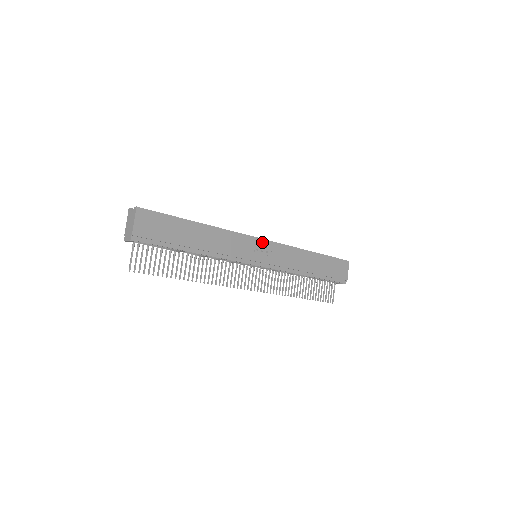
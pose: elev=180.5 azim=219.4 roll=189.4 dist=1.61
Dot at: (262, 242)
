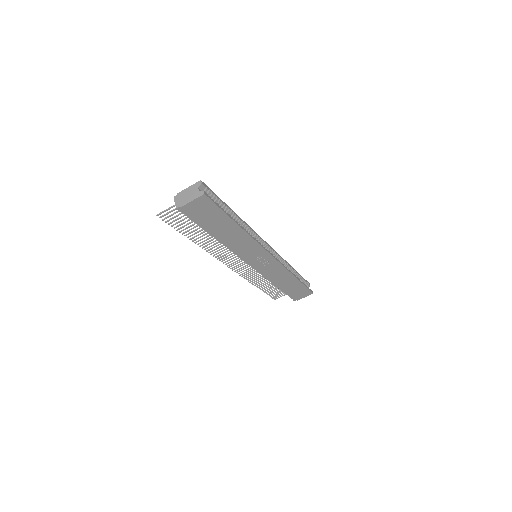
Dot at: (269, 256)
